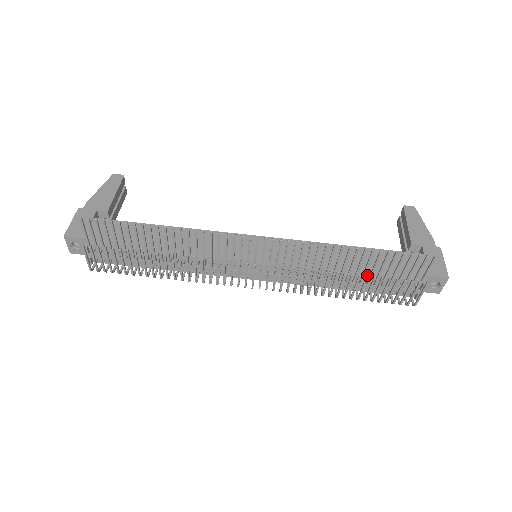
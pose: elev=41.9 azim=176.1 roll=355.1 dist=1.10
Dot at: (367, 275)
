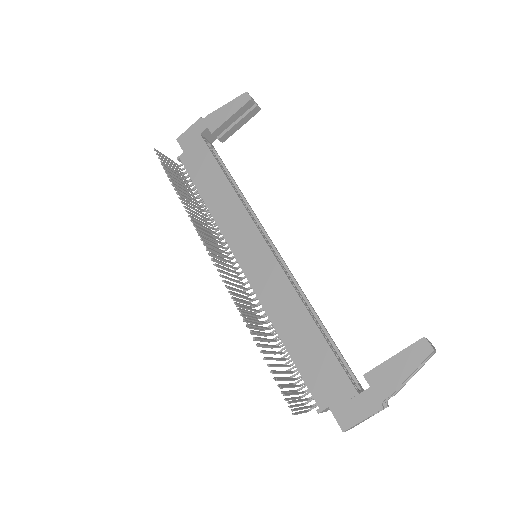
Dot at: (263, 358)
